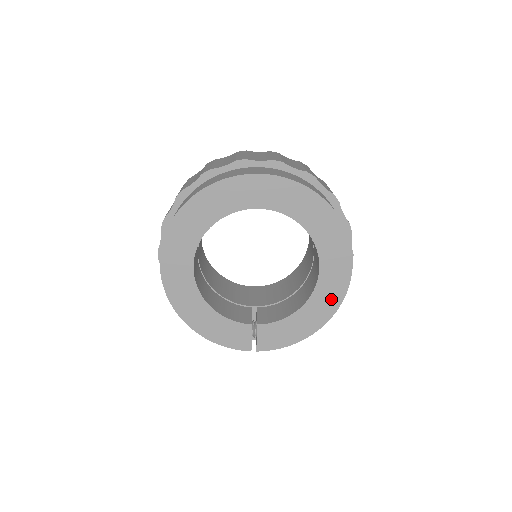
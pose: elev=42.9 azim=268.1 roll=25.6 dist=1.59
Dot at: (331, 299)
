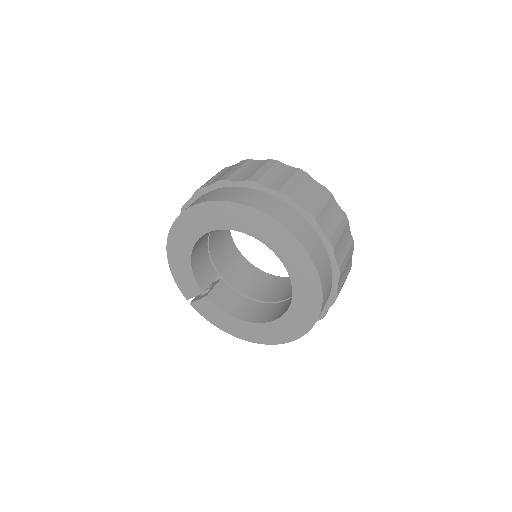
Dot at: (261, 336)
